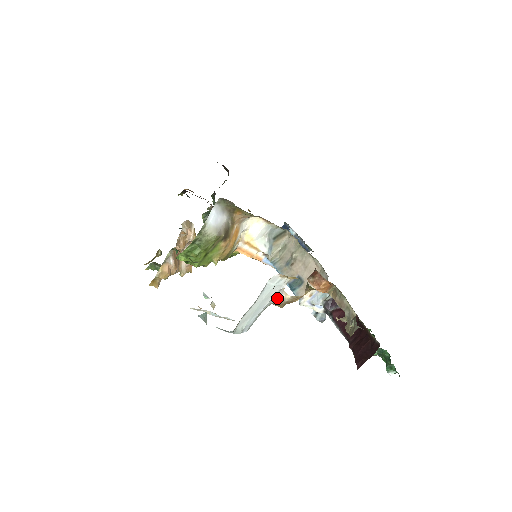
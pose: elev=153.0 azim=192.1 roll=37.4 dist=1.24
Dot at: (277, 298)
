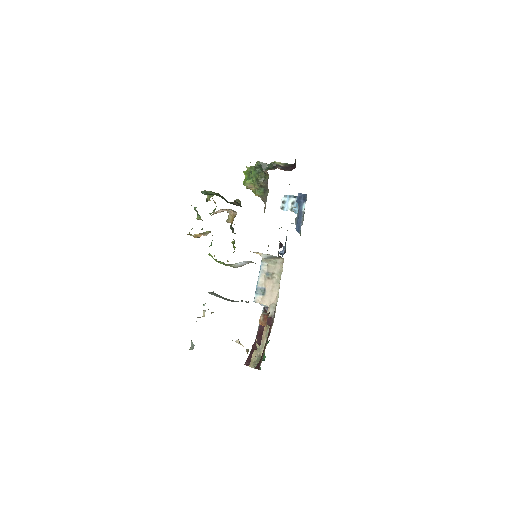
Dot at: occluded
